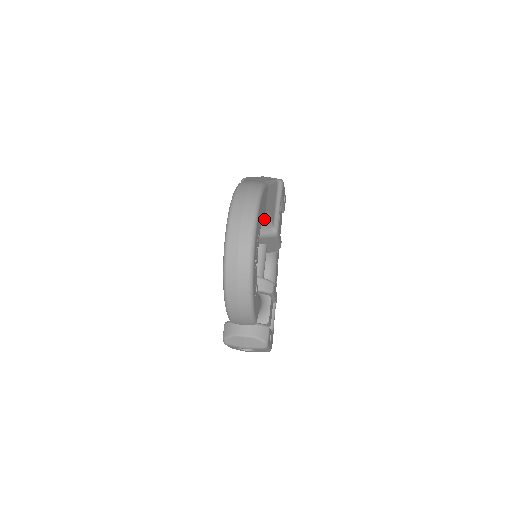
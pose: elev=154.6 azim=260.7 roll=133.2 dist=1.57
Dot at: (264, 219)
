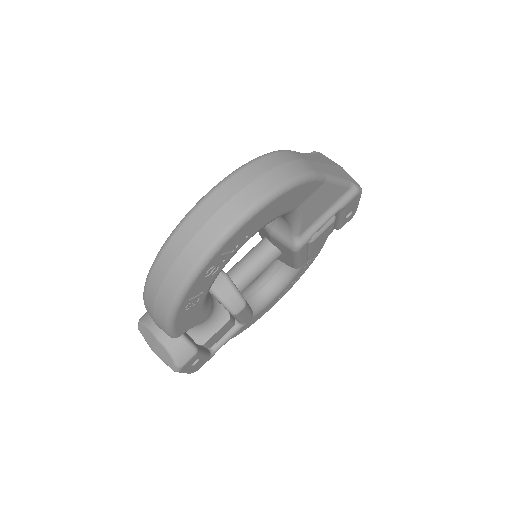
Dot at: (289, 220)
